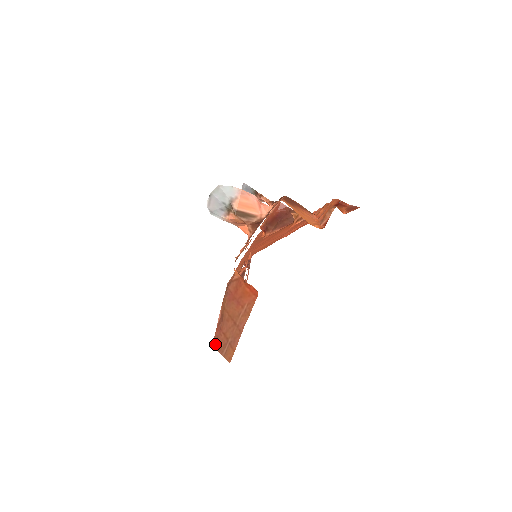
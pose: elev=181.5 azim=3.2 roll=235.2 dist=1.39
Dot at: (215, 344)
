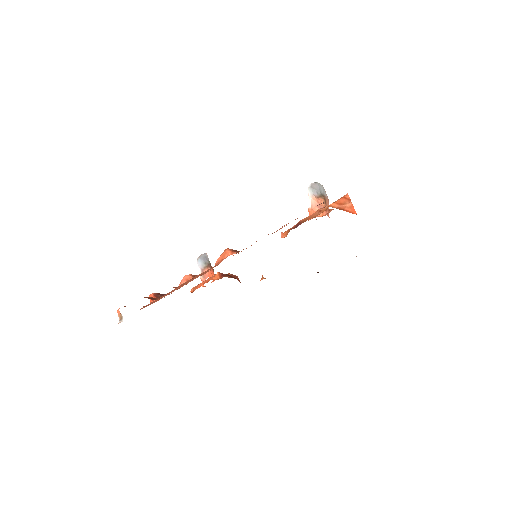
Dot at: occluded
